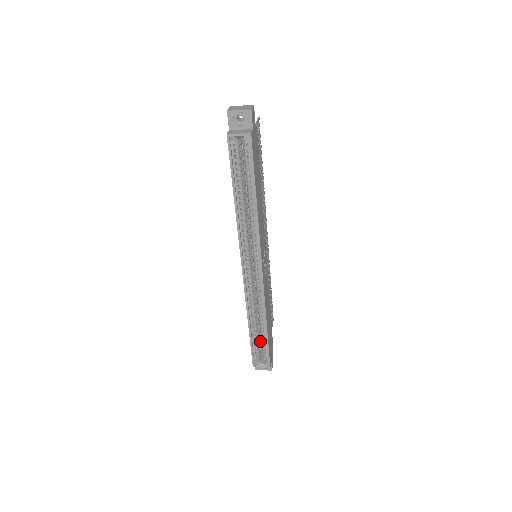
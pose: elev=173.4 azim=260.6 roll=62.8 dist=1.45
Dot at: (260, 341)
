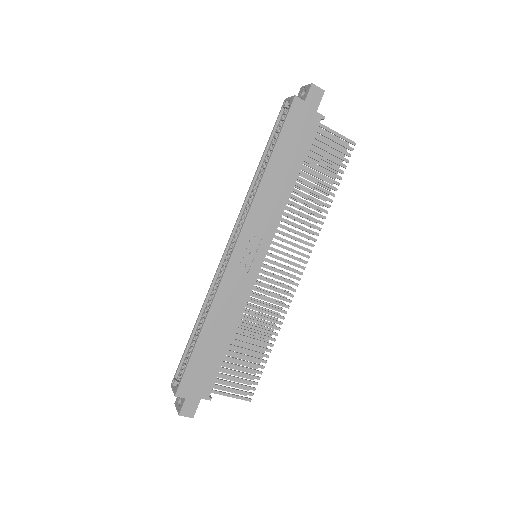
Dot at: occluded
